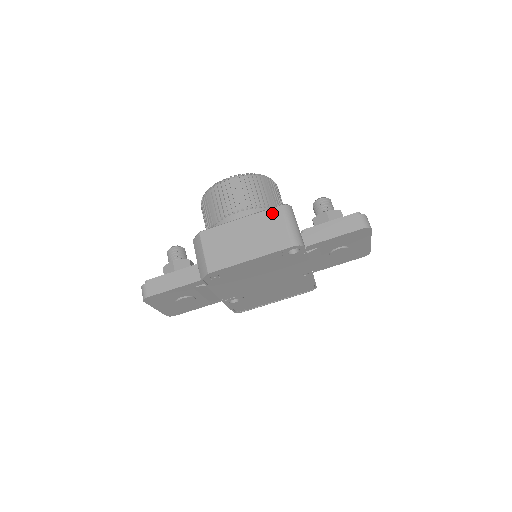
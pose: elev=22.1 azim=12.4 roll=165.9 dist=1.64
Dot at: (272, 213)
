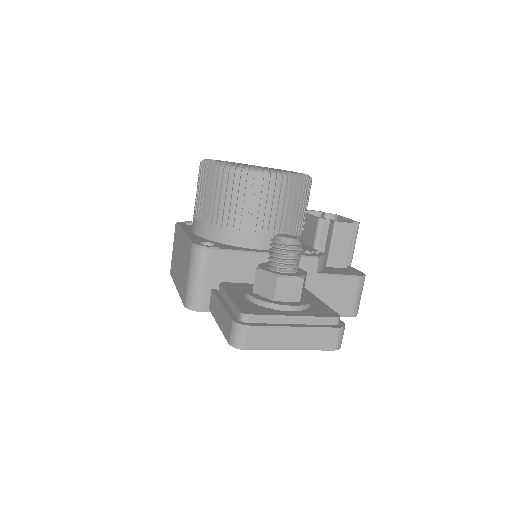
Dot at: (188, 249)
